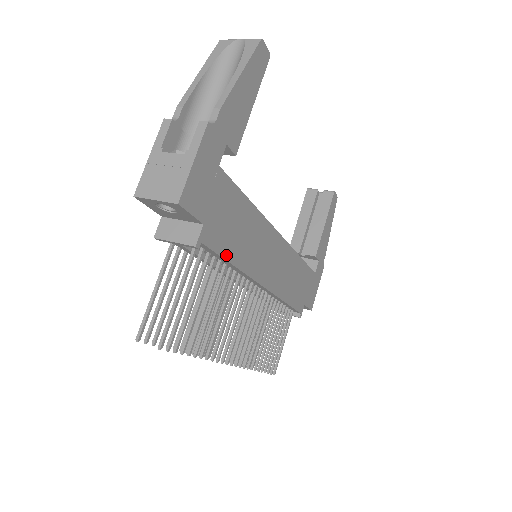
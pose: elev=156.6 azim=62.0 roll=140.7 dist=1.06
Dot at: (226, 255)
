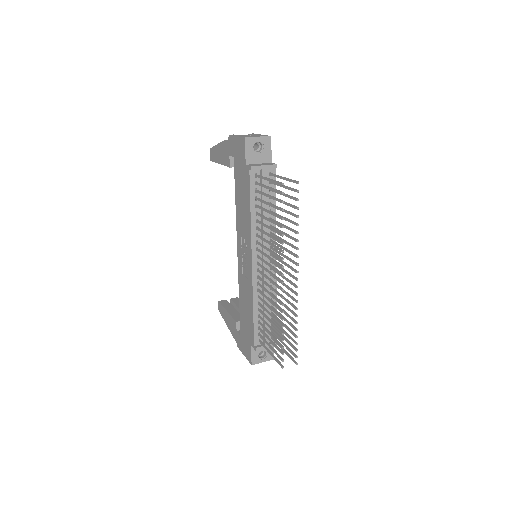
Dot at: occluded
